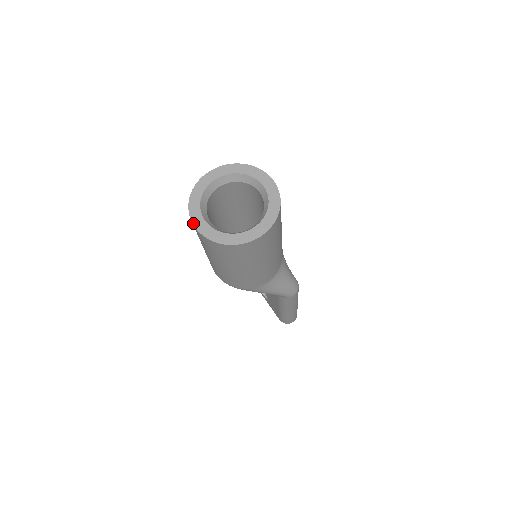
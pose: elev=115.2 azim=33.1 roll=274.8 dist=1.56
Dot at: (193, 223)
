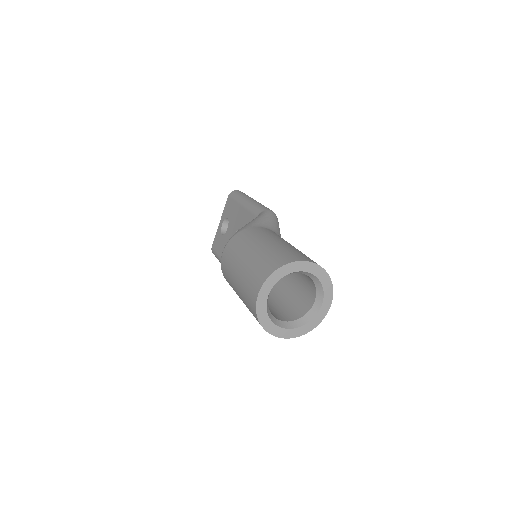
Dot at: (261, 290)
